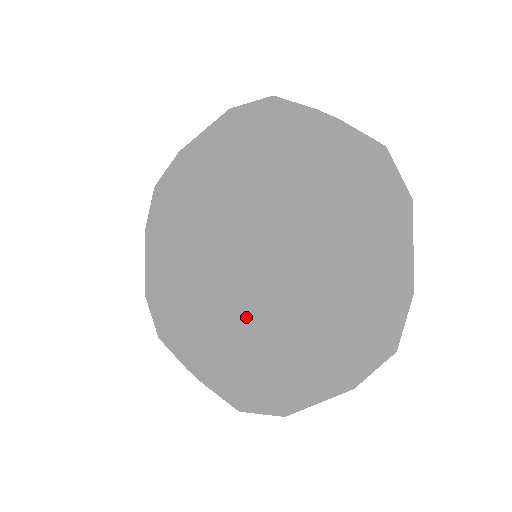
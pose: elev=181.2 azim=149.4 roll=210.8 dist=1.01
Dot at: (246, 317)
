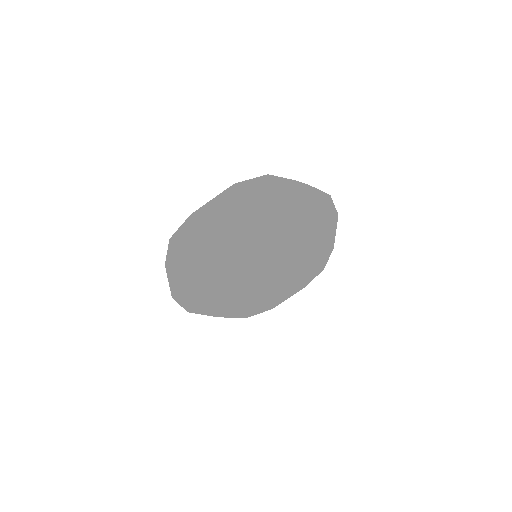
Dot at: (250, 283)
